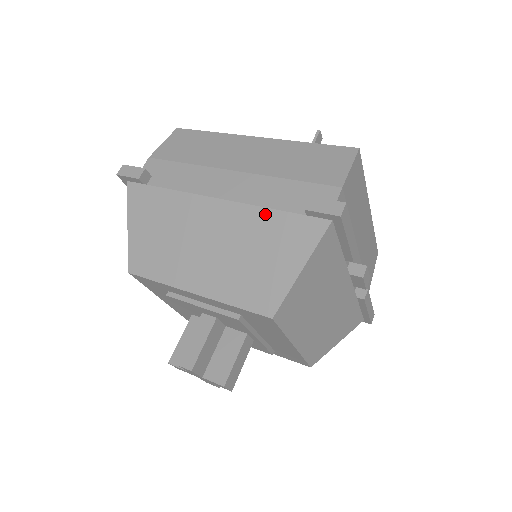
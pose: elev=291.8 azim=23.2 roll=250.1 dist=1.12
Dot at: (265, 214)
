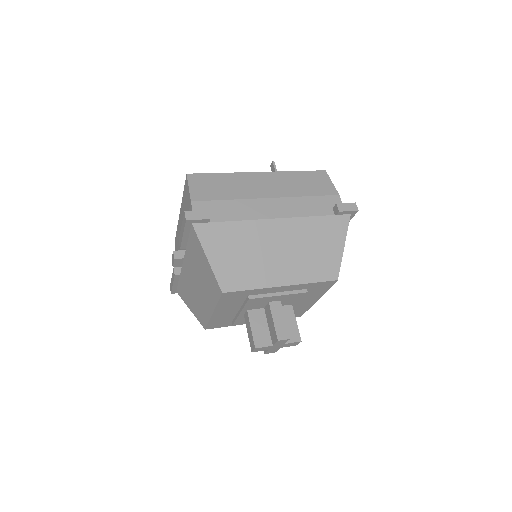
Dot at: (312, 220)
